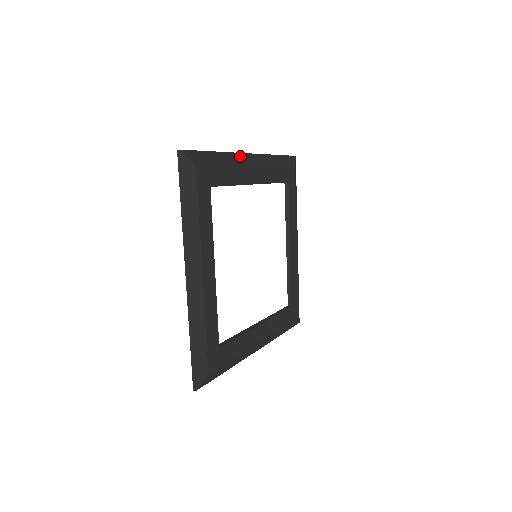
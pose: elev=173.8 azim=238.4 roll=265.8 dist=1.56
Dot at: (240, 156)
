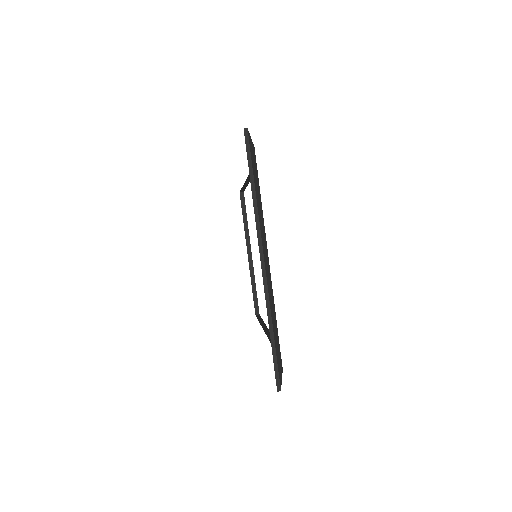
Dot at: occluded
